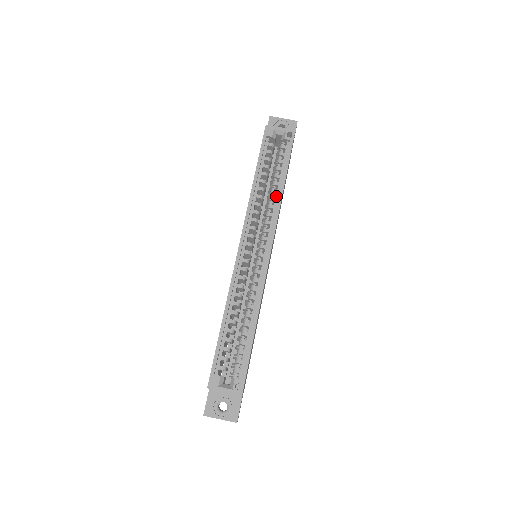
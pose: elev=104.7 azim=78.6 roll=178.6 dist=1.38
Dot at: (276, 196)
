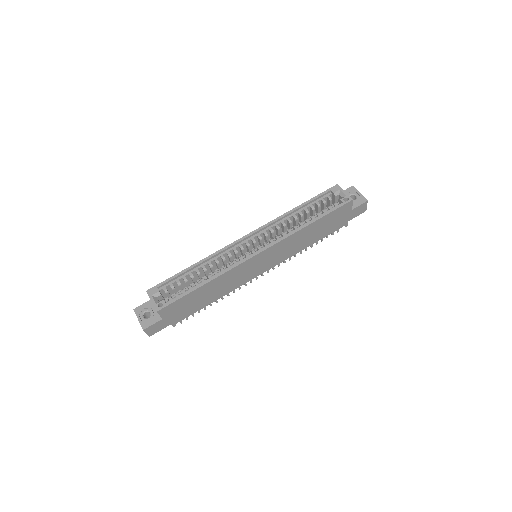
Dot at: (299, 227)
